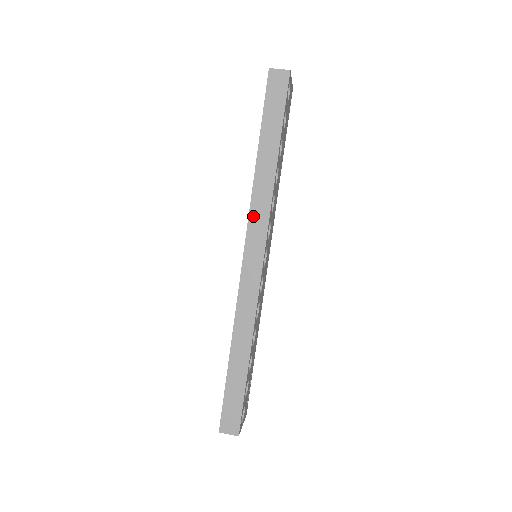
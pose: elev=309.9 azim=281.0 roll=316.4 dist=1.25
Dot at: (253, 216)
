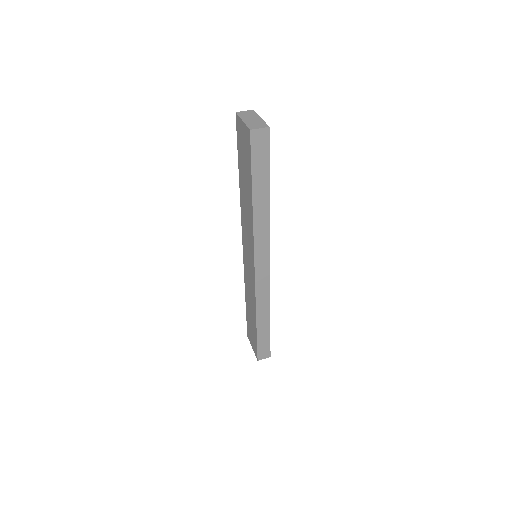
Dot at: (257, 242)
